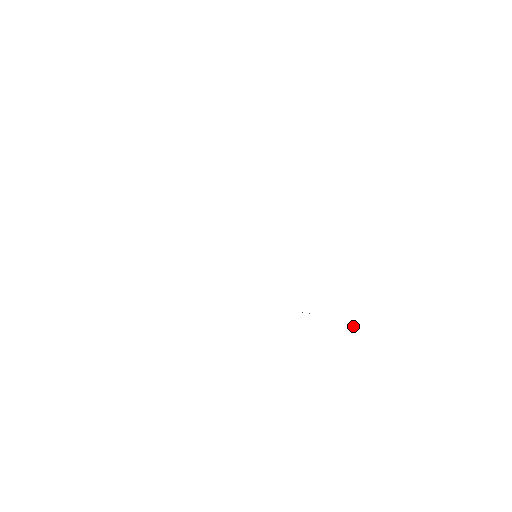
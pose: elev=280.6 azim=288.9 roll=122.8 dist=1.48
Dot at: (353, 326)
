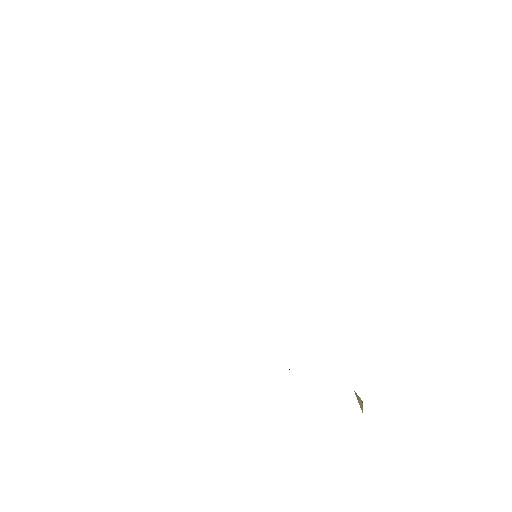
Dot at: (360, 401)
